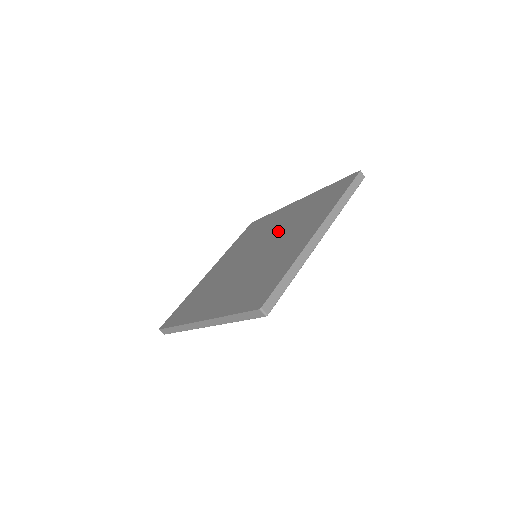
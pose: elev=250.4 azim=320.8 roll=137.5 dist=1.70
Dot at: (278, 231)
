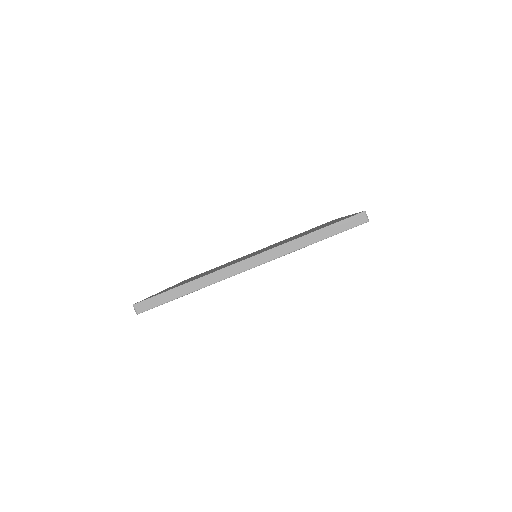
Dot at: (284, 241)
